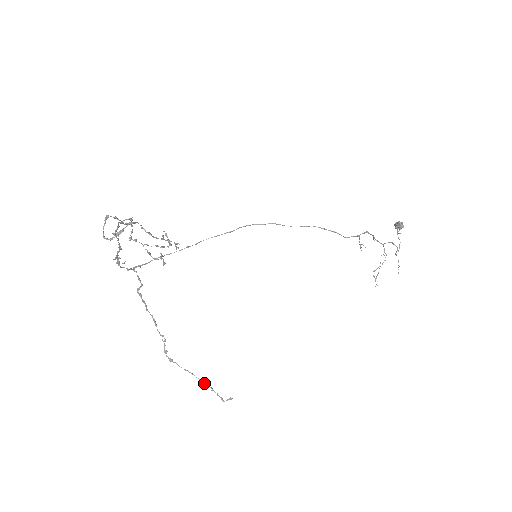
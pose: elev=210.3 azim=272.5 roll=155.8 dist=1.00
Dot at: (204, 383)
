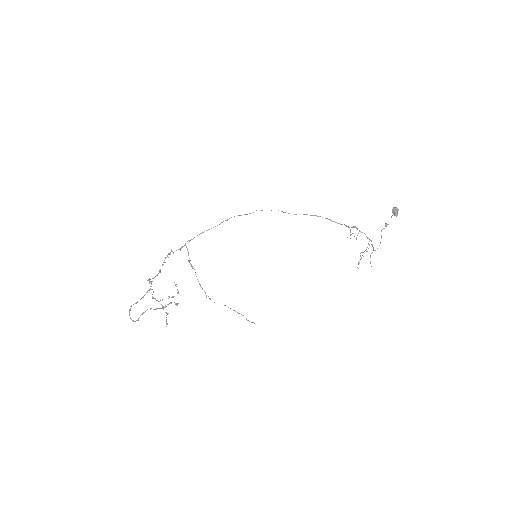
Dot at: occluded
